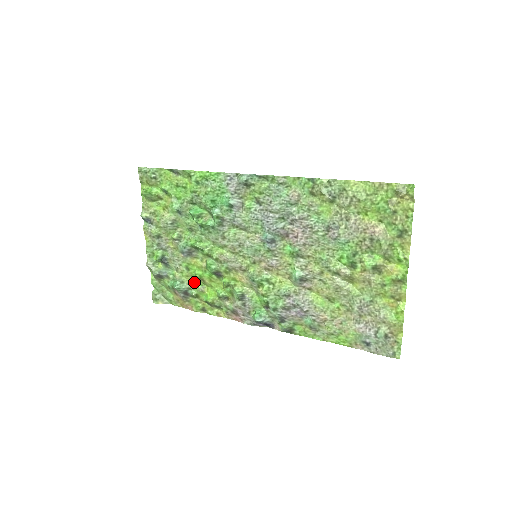
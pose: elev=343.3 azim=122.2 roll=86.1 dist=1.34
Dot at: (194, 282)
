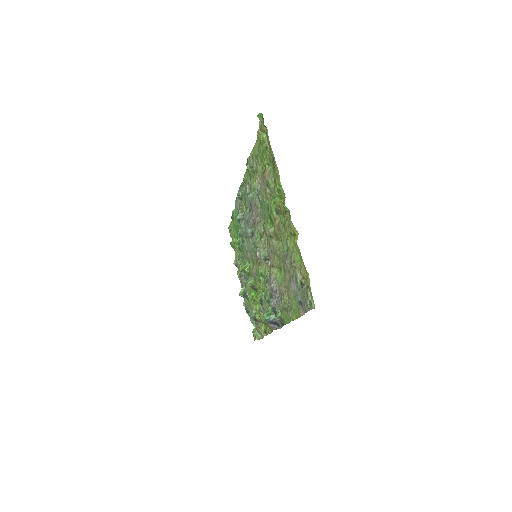
Dot at: (256, 306)
